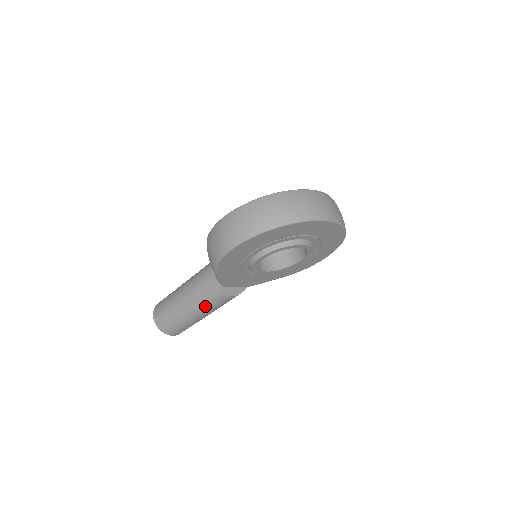
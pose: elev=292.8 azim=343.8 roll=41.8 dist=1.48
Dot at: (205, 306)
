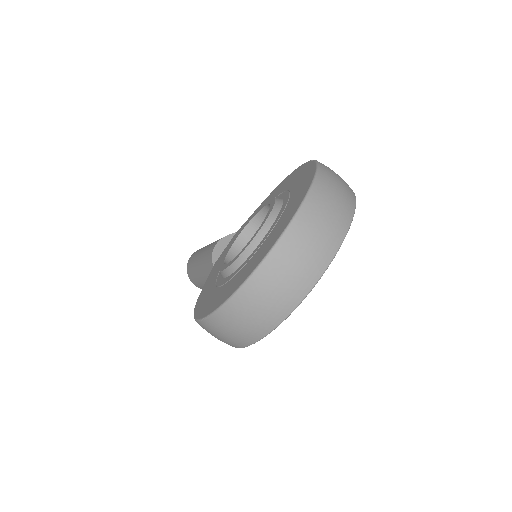
Dot at: occluded
